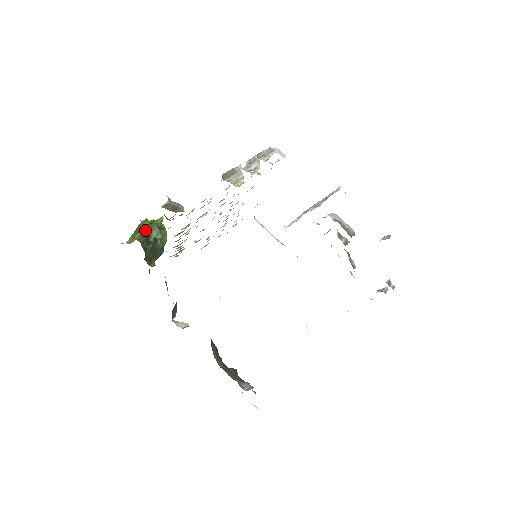
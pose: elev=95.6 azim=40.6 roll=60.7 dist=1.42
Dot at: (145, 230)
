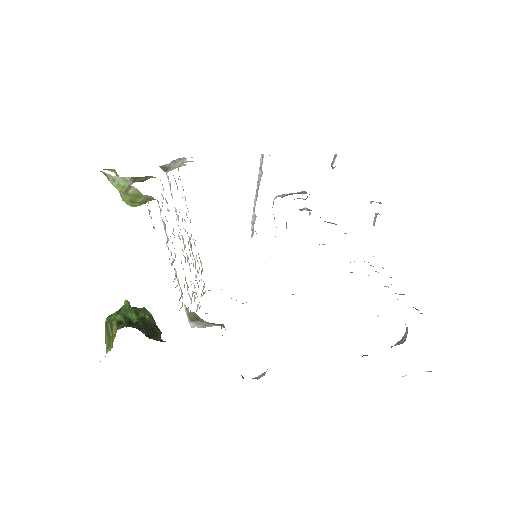
Dot at: (118, 318)
